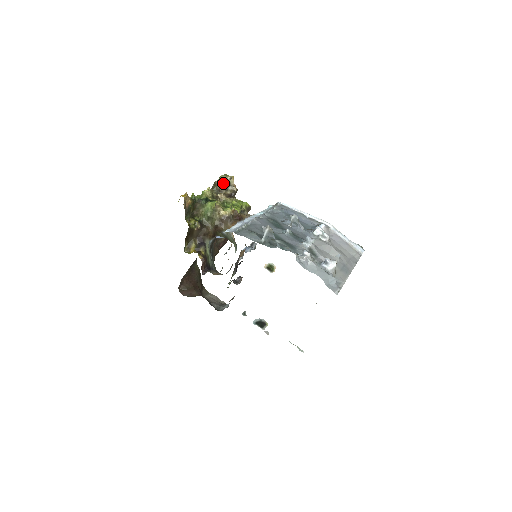
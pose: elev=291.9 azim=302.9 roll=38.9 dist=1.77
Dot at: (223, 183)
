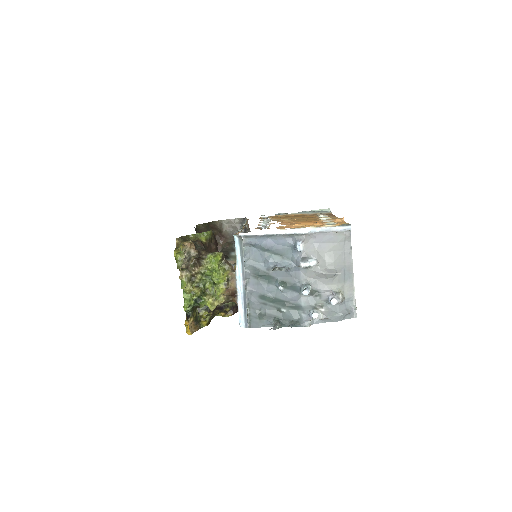
Dot at: (184, 263)
